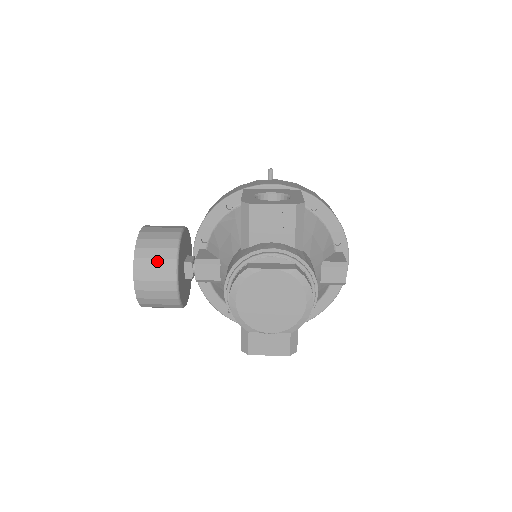
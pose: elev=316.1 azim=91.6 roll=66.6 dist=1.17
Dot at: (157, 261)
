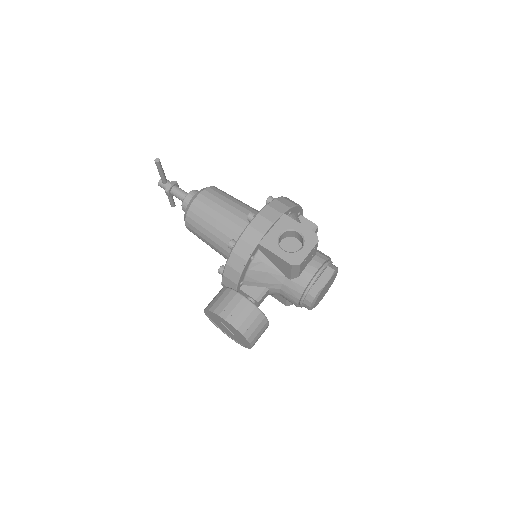
Dot at: (258, 328)
